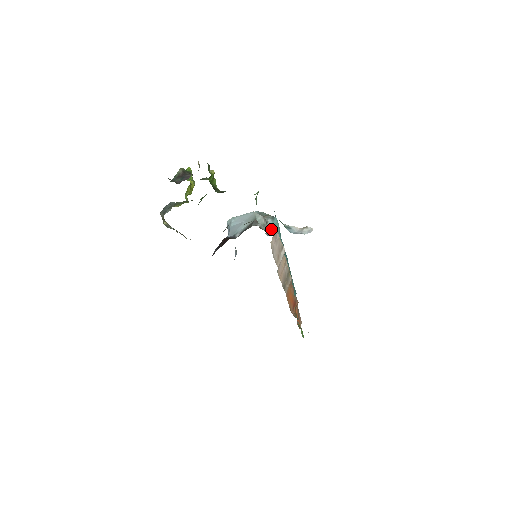
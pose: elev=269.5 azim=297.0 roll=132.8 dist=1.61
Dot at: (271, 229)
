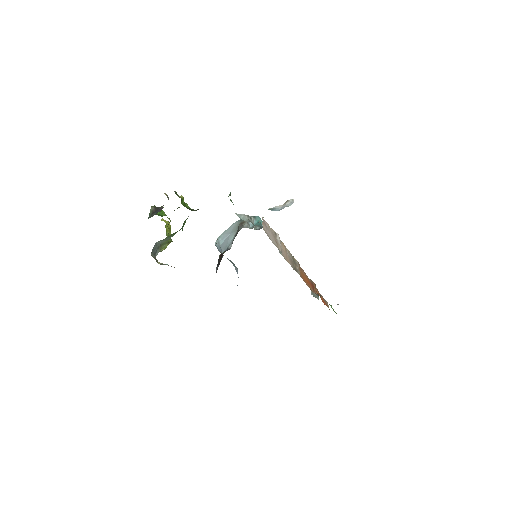
Dot at: (257, 225)
